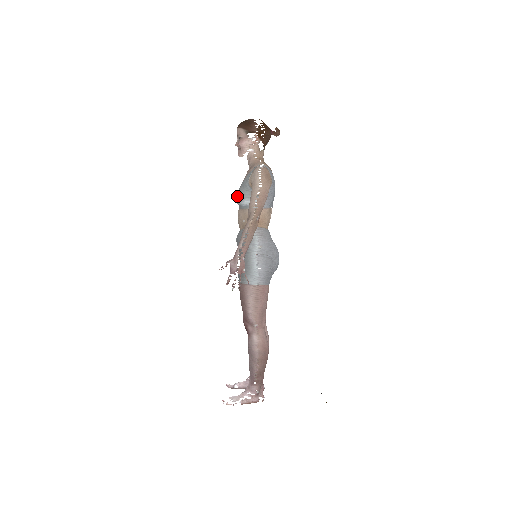
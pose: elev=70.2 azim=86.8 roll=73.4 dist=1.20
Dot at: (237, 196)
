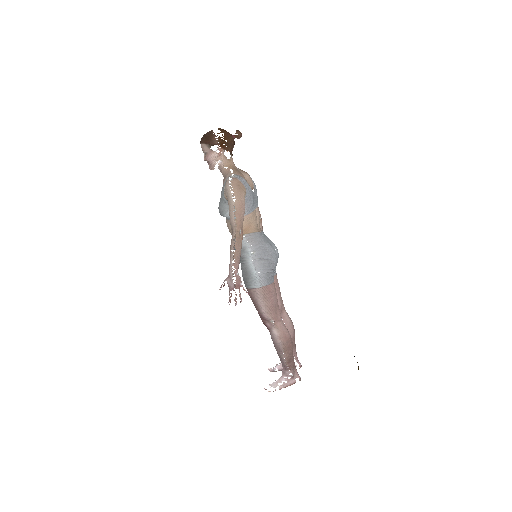
Dot at: (219, 210)
